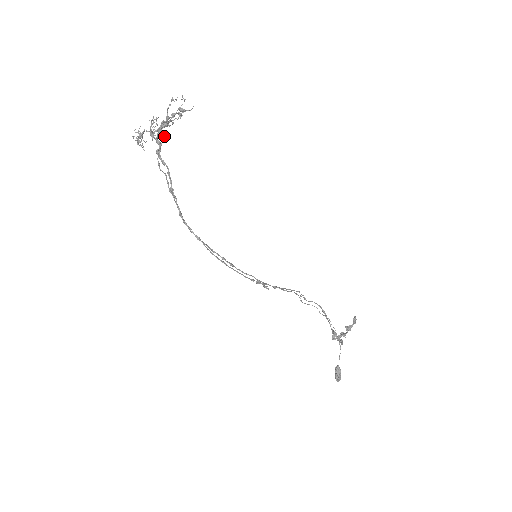
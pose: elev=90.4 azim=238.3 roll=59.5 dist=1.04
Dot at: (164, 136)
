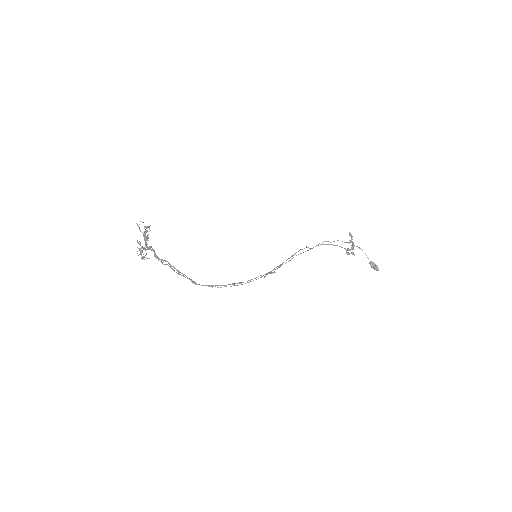
Dot at: occluded
